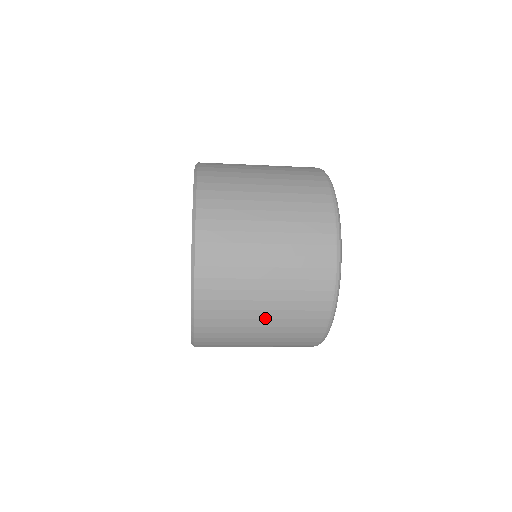
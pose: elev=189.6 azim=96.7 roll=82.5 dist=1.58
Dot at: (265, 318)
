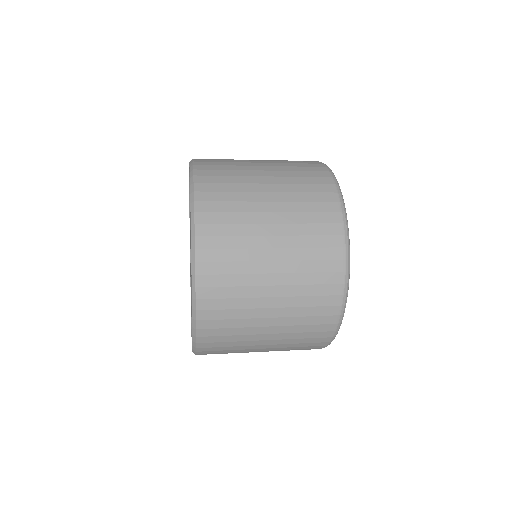
Dot at: (274, 296)
